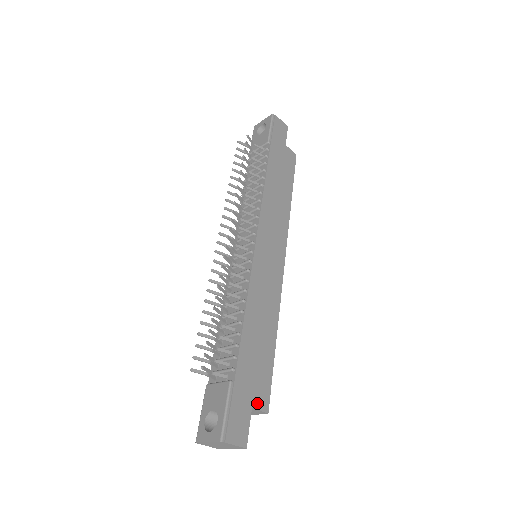
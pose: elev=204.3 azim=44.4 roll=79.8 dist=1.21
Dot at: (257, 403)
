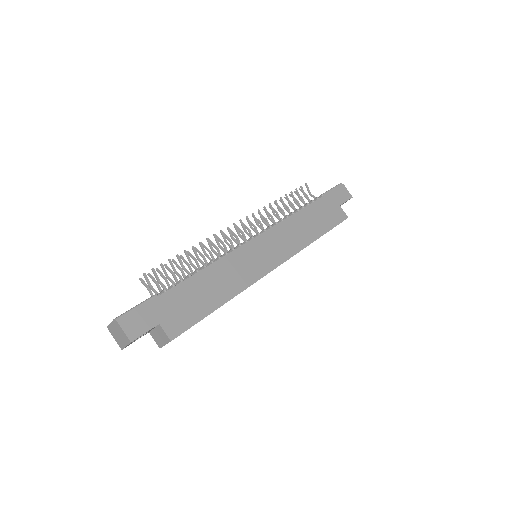
Dot at: (167, 326)
